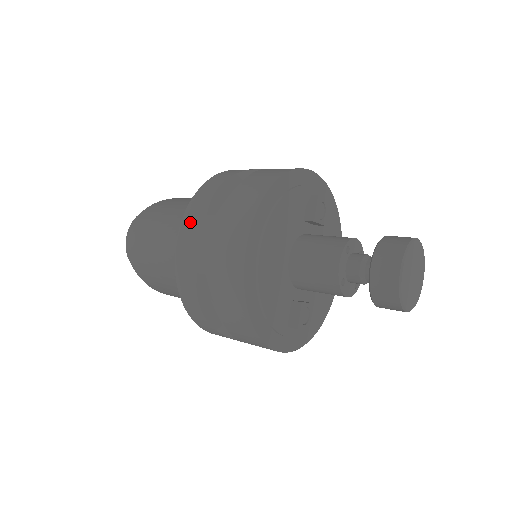
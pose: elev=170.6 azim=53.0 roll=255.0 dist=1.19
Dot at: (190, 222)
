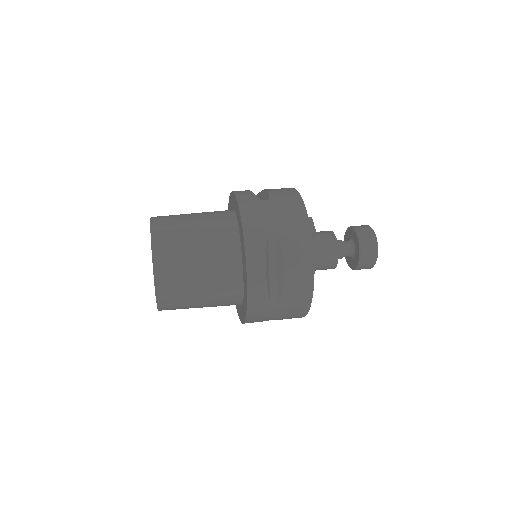
Dot at: (256, 308)
